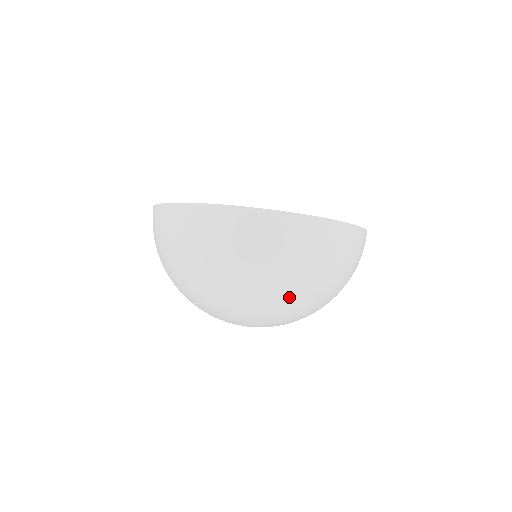
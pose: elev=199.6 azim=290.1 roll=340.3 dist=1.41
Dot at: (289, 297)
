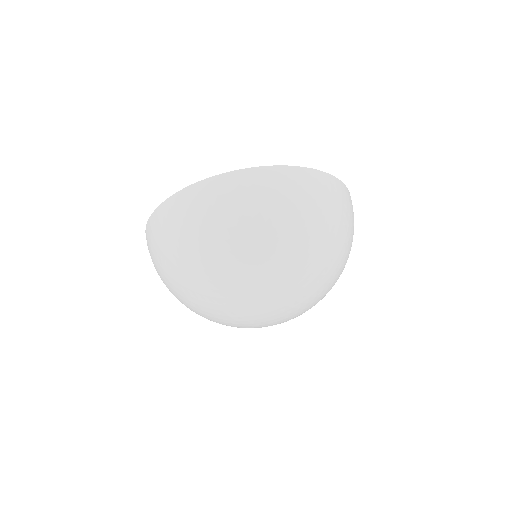
Dot at: (249, 257)
